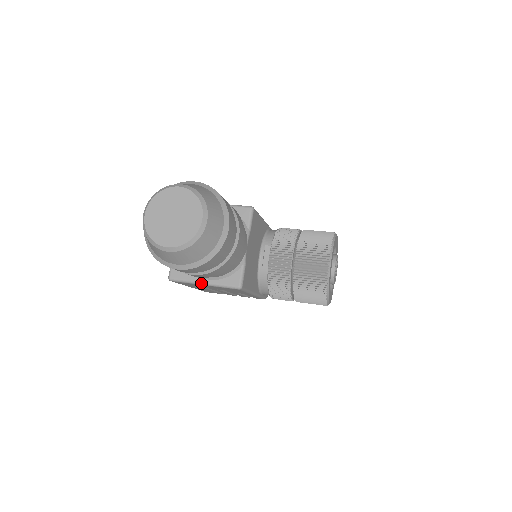
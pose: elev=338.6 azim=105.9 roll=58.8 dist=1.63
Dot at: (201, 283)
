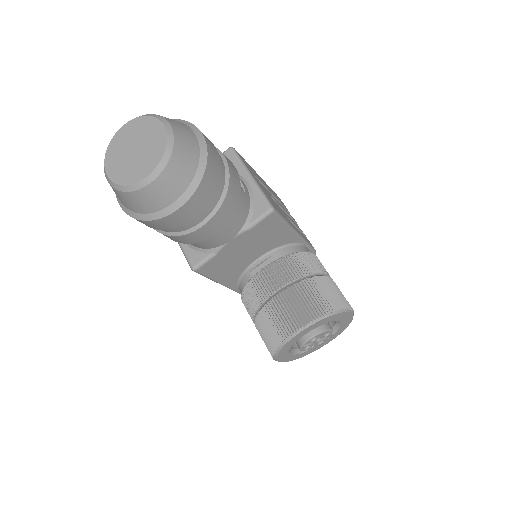
Dot at: occluded
